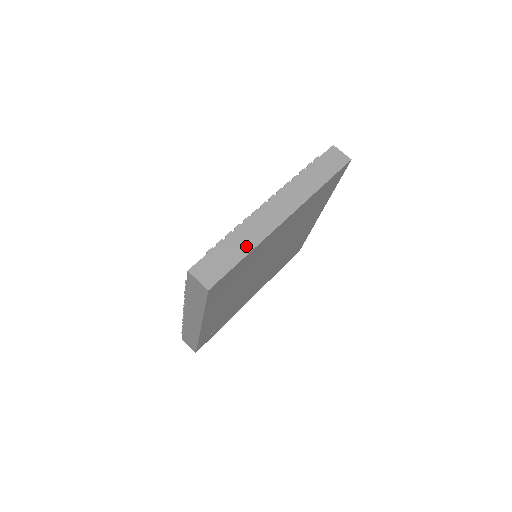
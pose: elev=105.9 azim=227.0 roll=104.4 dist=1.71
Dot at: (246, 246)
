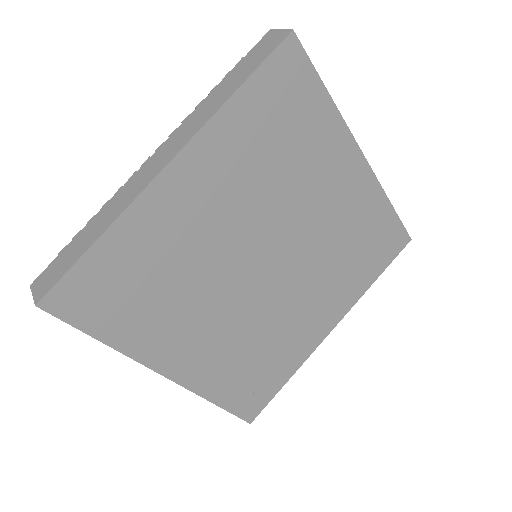
Dot at: (101, 228)
